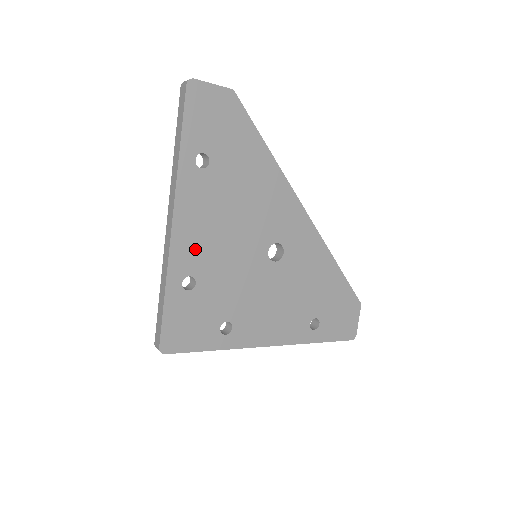
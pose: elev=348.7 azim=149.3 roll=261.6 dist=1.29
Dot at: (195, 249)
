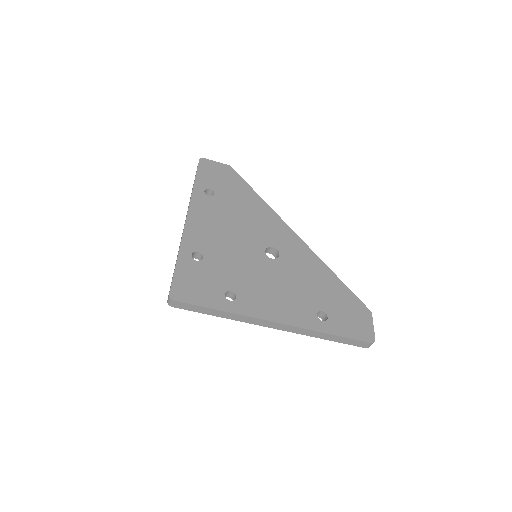
Dot at: (203, 237)
